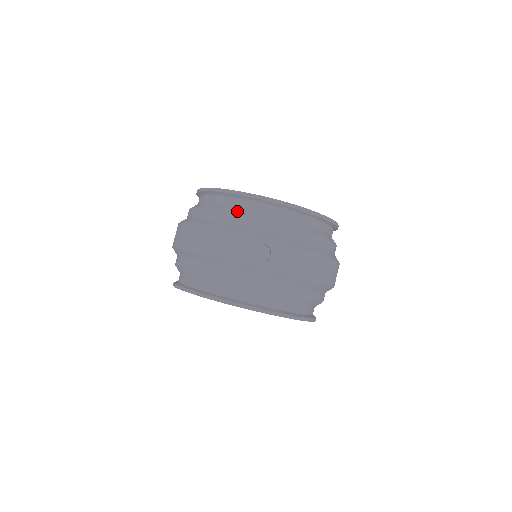
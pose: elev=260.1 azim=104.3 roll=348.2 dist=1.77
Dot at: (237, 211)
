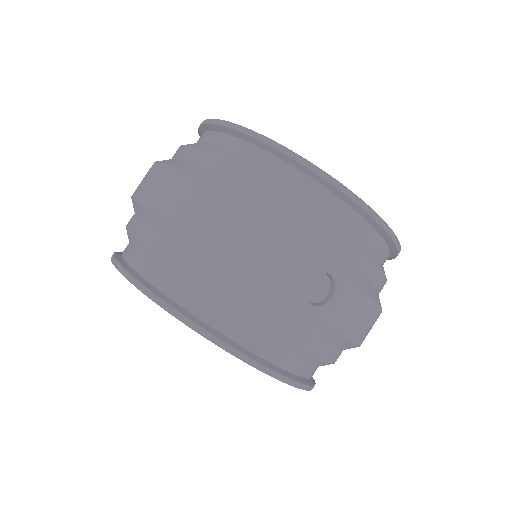
Dot at: (299, 197)
